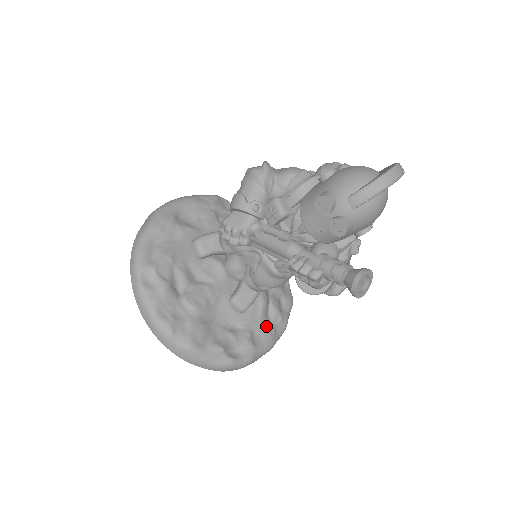
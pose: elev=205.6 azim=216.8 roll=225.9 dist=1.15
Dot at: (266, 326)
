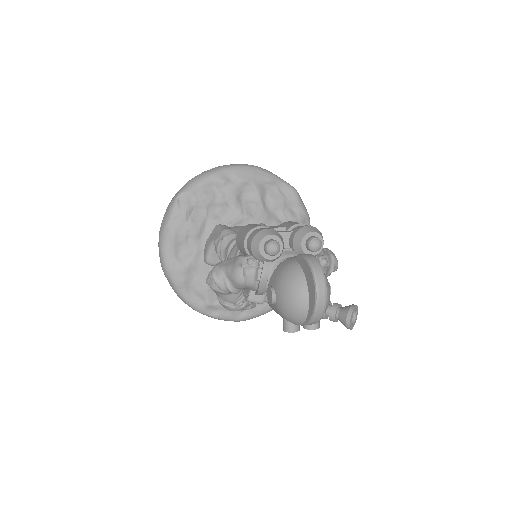
Dot at: occluded
